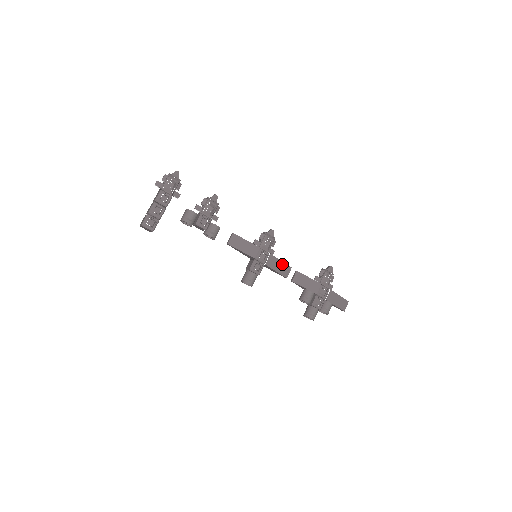
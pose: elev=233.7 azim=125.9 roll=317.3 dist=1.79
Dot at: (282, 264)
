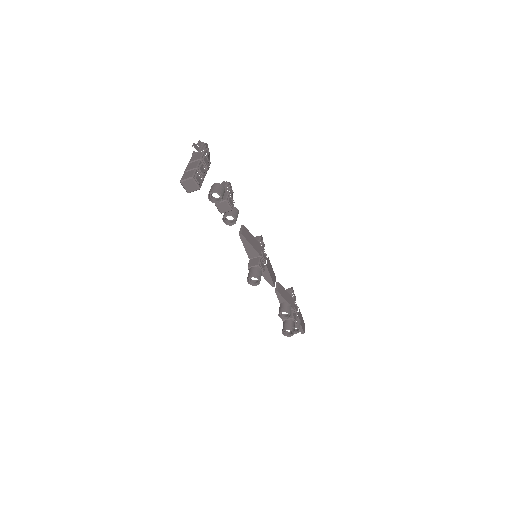
Dot at: (272, 271)
